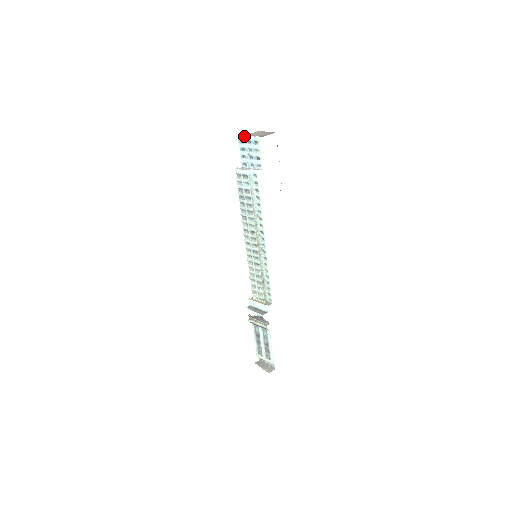
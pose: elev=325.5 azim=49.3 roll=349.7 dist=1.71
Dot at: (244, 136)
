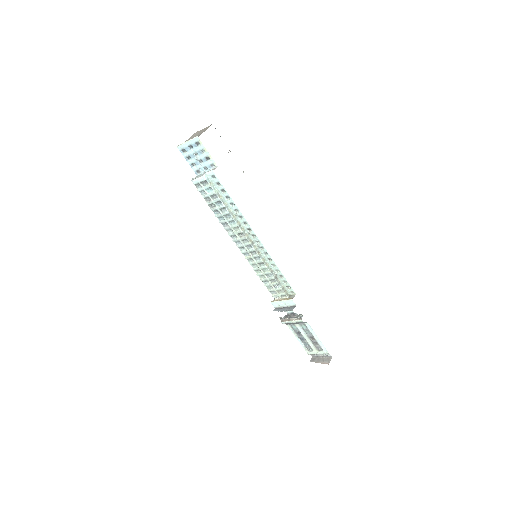
Dot at: (183, 144)
